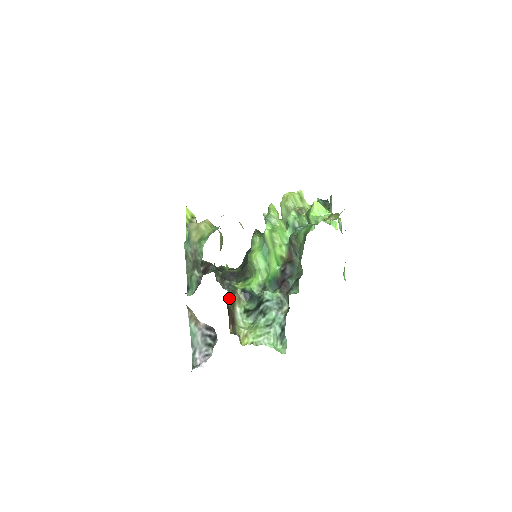
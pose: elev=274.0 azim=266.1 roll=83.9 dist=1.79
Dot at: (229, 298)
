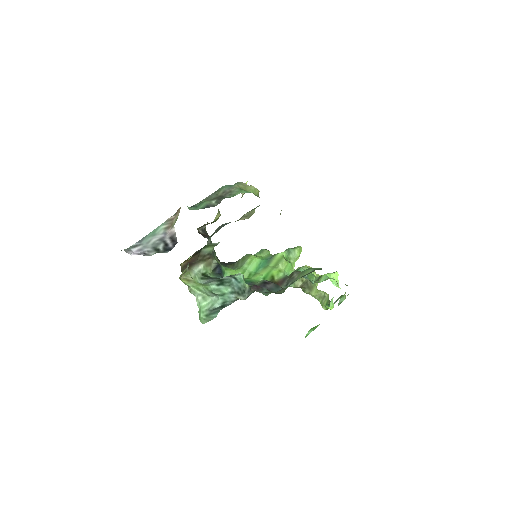
Dot at: (207, 250)
